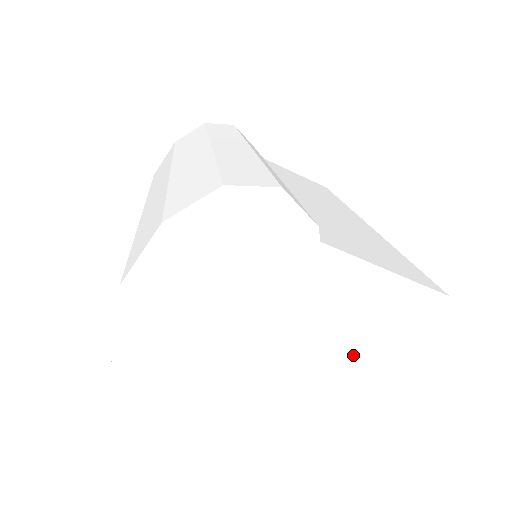
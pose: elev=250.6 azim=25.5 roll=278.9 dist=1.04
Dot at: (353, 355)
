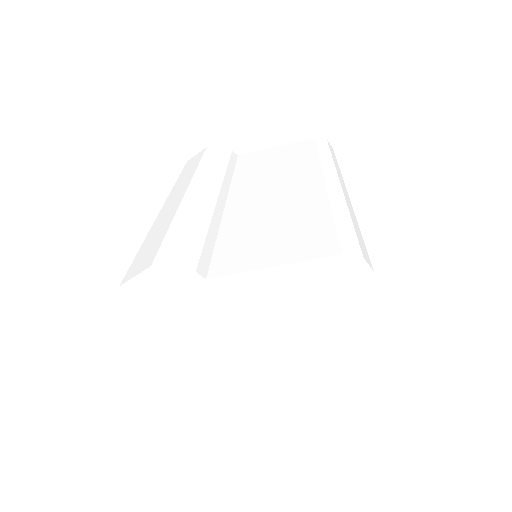
Dot at: (305, 331)
